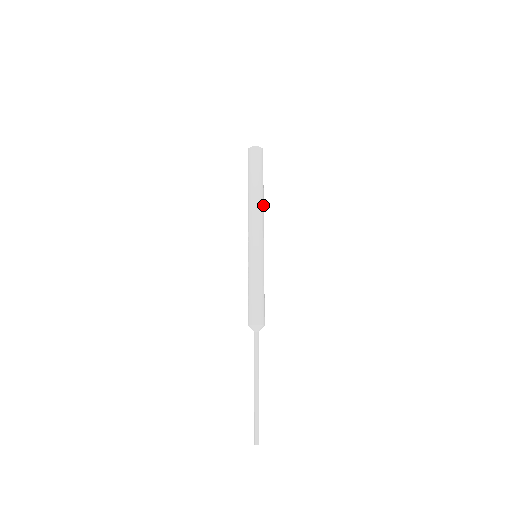
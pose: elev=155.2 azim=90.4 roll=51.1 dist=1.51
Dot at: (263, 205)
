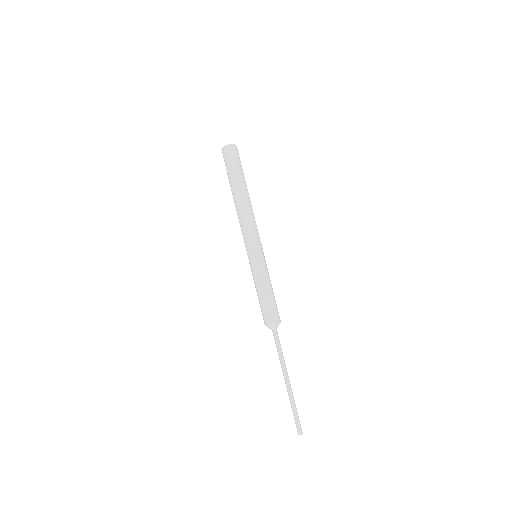
Dot at: occluded
